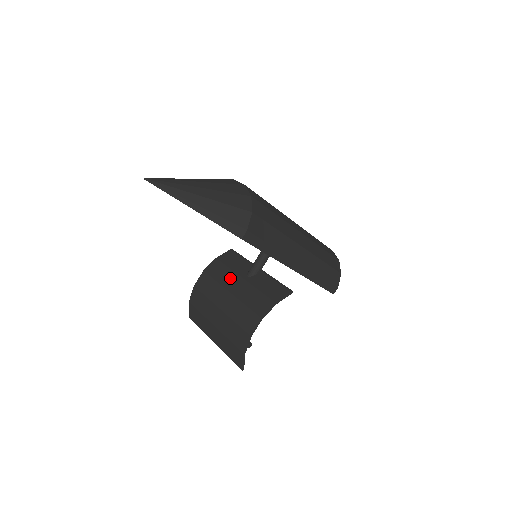
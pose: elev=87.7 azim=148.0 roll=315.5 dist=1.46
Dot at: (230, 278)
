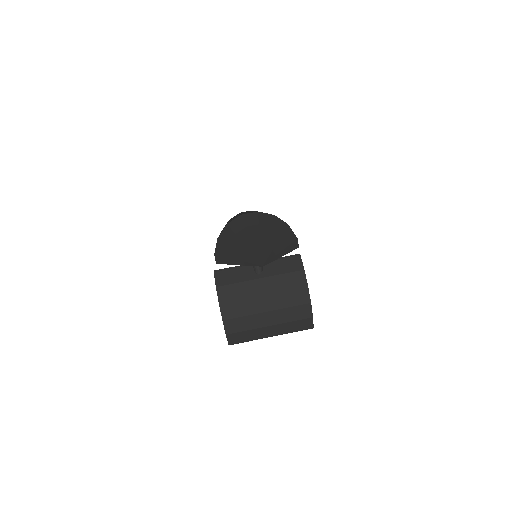
Dot at: (250, 288)
